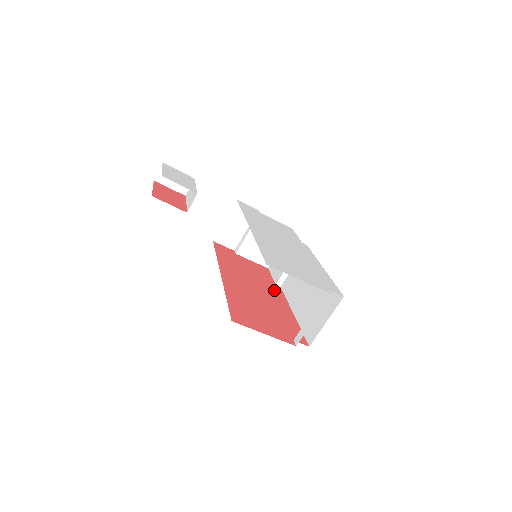
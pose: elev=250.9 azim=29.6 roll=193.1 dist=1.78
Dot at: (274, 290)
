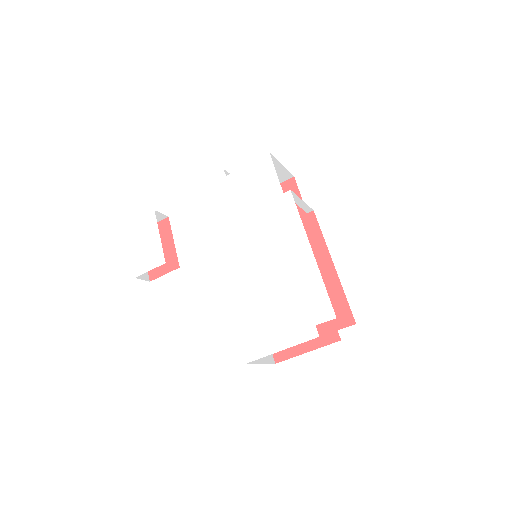
Dot at: (307, 233)
